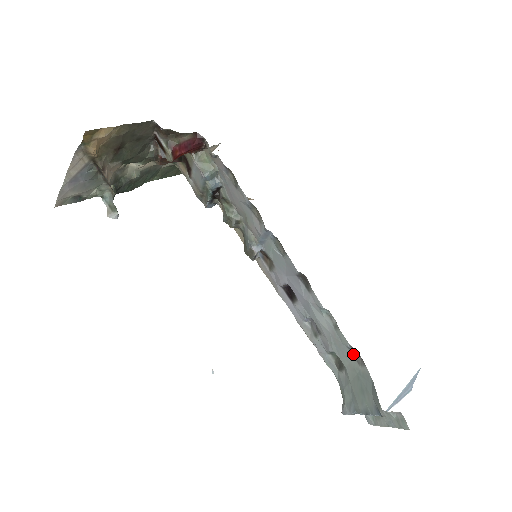
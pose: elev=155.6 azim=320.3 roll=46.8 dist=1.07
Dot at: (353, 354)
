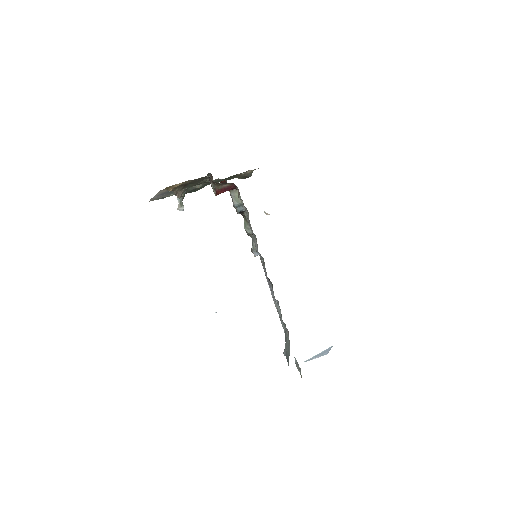
Dot at: (287, 331)
